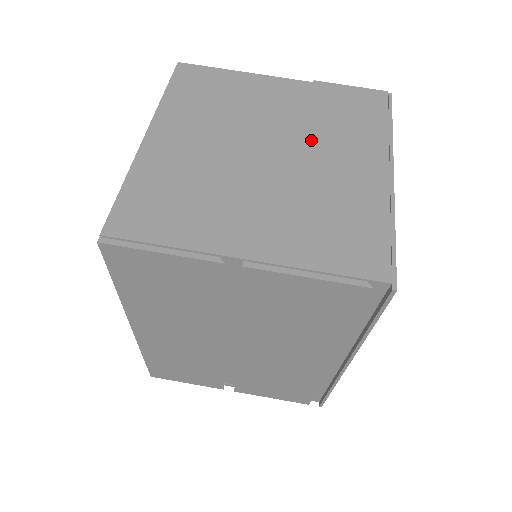
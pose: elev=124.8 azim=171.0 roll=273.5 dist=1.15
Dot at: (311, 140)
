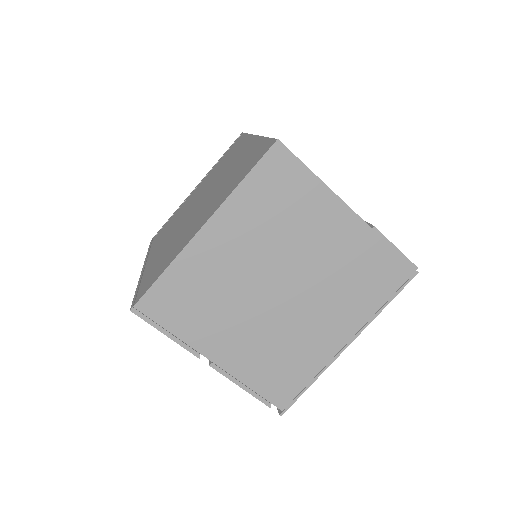
Dot at: (320, 291)
